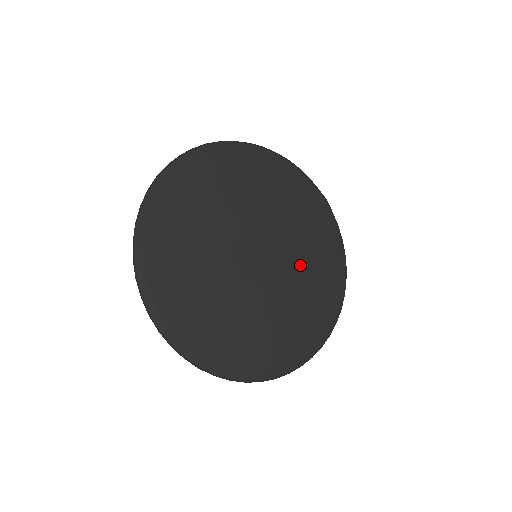
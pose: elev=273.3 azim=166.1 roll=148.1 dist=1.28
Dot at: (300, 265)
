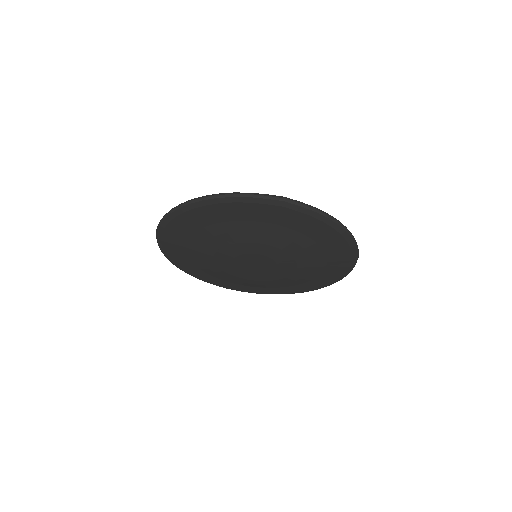
Dot at: (290, 257)
